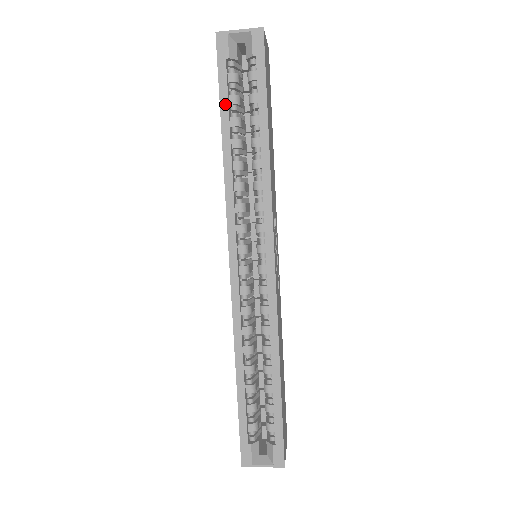
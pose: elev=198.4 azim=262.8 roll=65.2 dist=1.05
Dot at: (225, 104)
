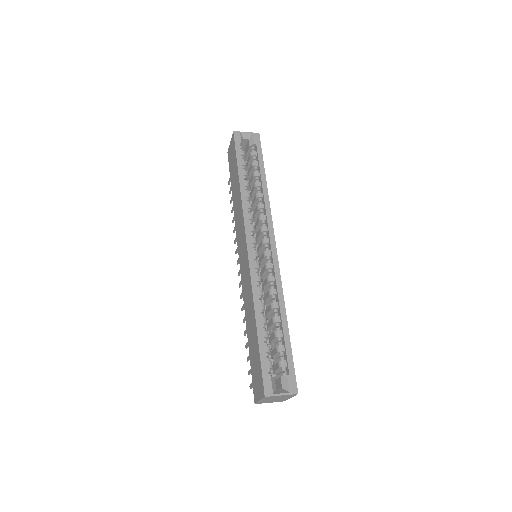
Dot at: (240, 163)
